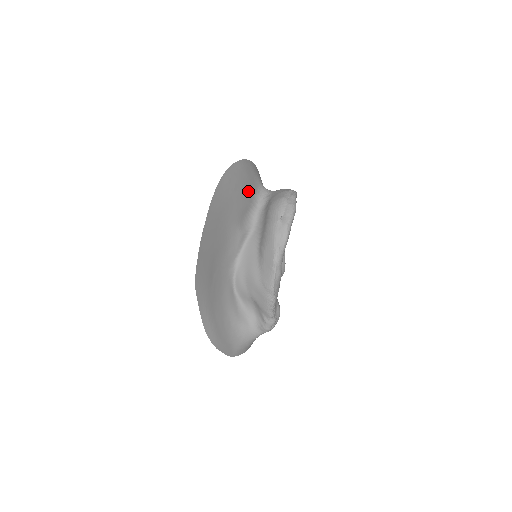
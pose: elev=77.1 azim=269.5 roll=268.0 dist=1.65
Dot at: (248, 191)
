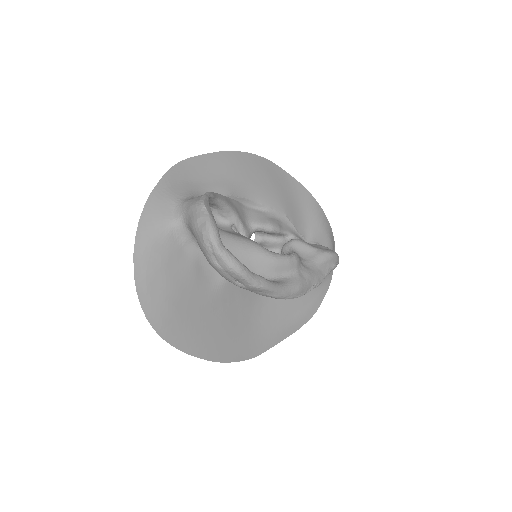
Dot at: (177, 268)
